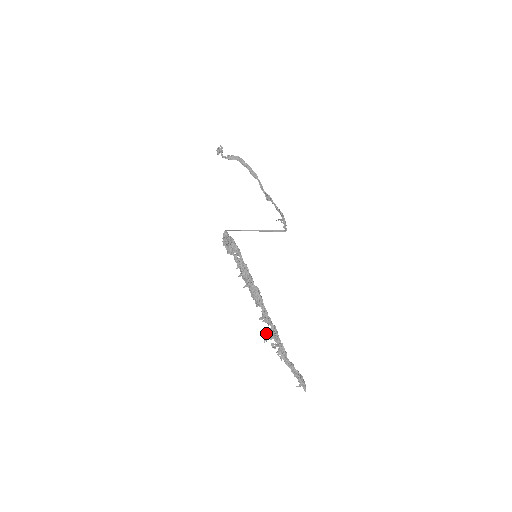
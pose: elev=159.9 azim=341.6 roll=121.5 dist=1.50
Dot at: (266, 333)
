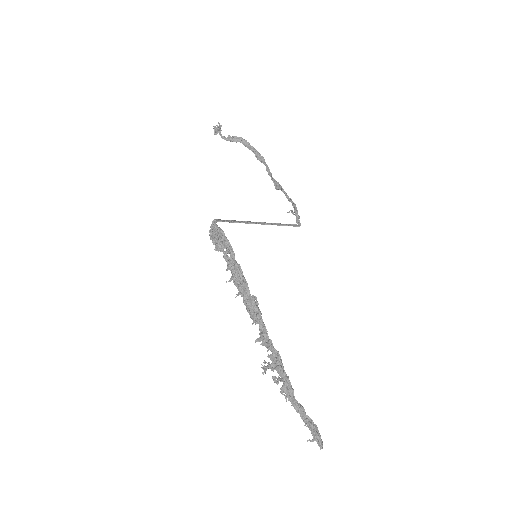
Dot at: occluded
